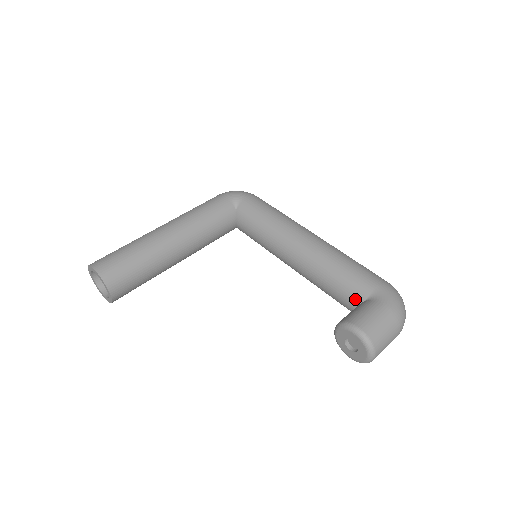
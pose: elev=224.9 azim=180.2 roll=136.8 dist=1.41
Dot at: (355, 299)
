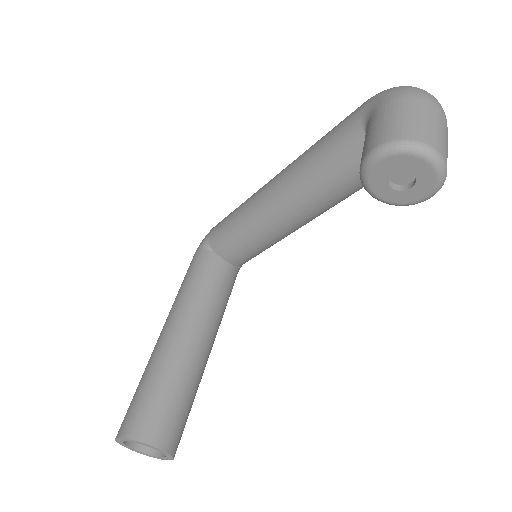
Dot at: (358, 151)
